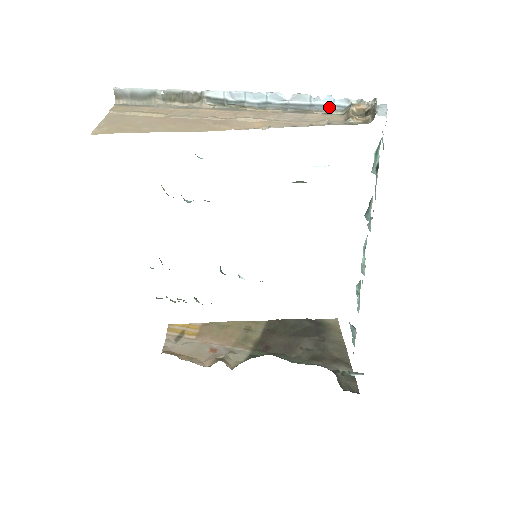
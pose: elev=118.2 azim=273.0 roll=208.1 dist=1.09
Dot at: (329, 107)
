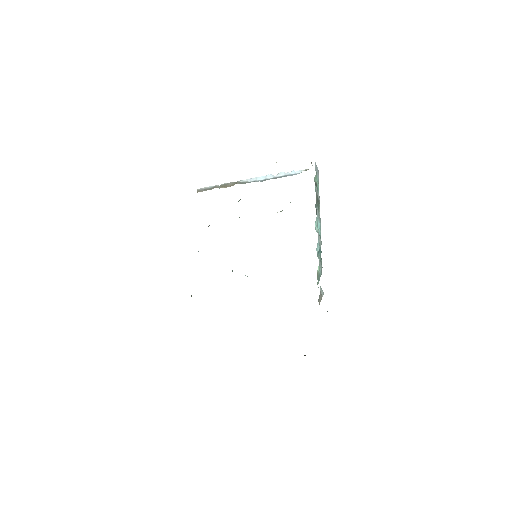
Dot at: occluded
